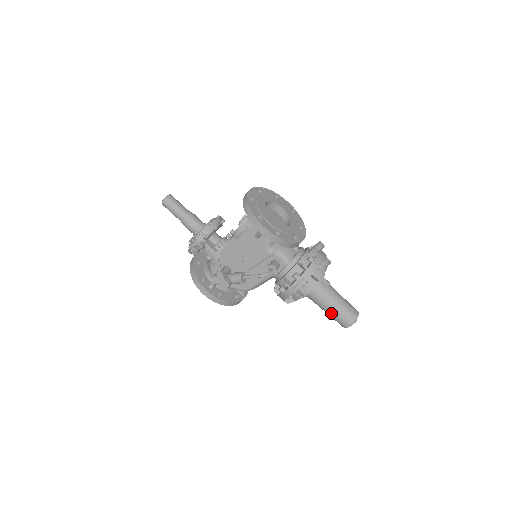
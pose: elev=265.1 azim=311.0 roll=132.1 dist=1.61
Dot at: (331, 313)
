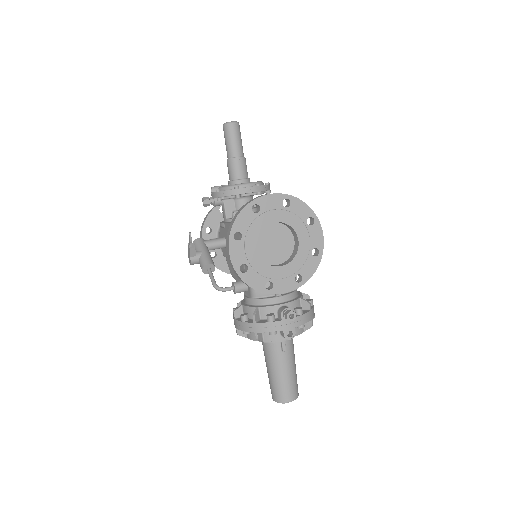
Dot at: (268, 373)
